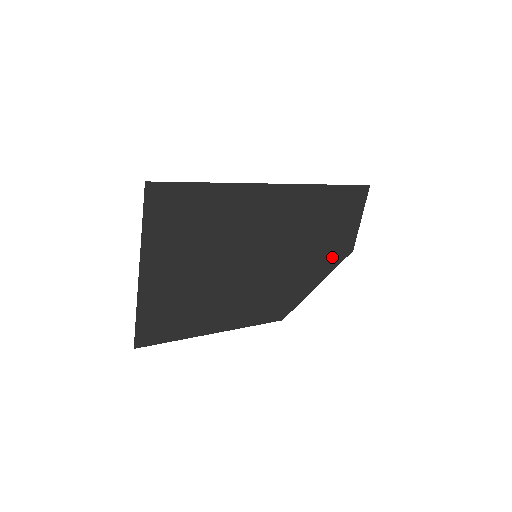
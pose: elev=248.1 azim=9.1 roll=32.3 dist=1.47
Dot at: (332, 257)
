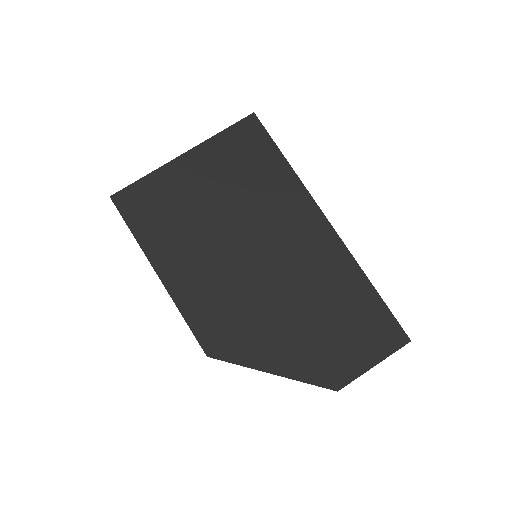
Dot at: (312, 363)
